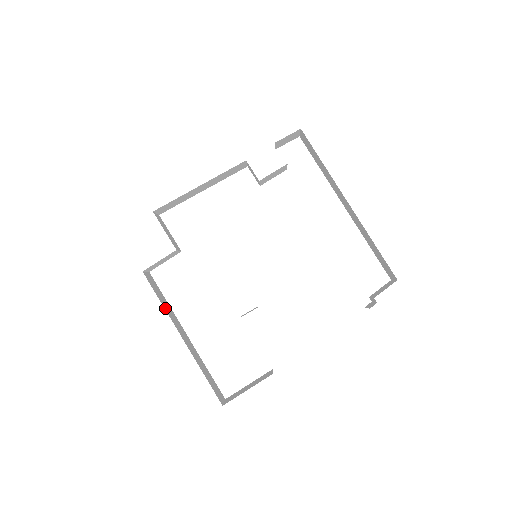
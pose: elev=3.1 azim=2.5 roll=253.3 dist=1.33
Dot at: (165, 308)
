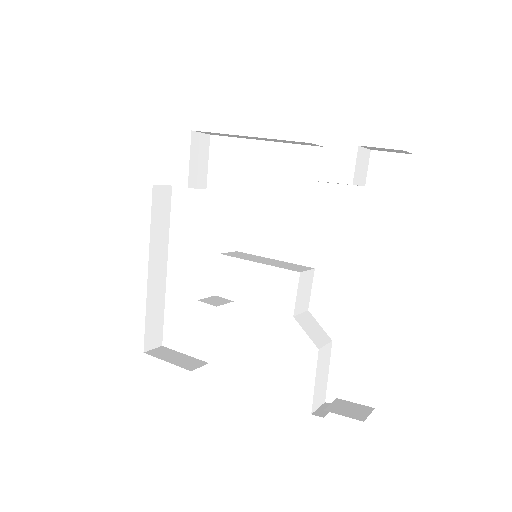
Dot at: (152, 233)
